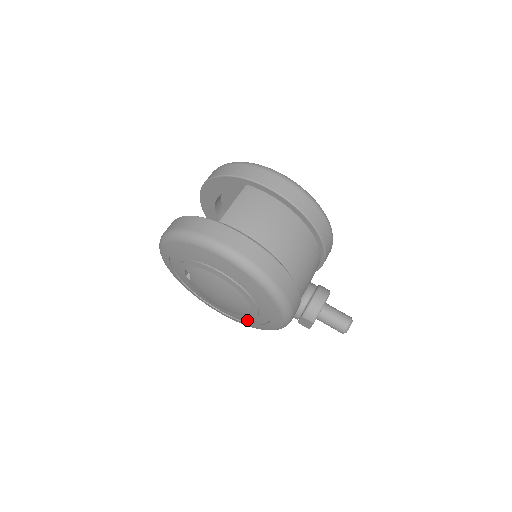
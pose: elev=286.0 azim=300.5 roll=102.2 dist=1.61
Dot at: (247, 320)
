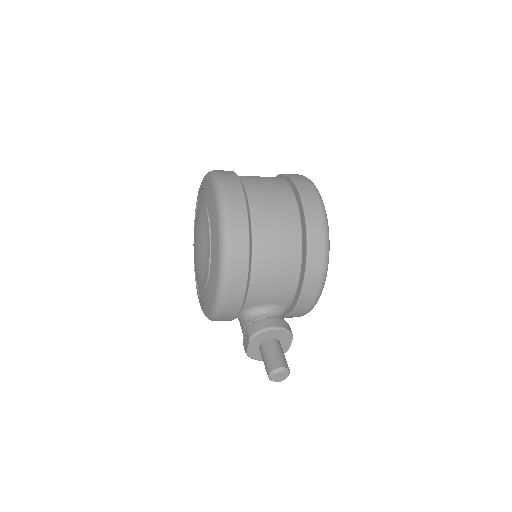
Dot at: (204, 297)
